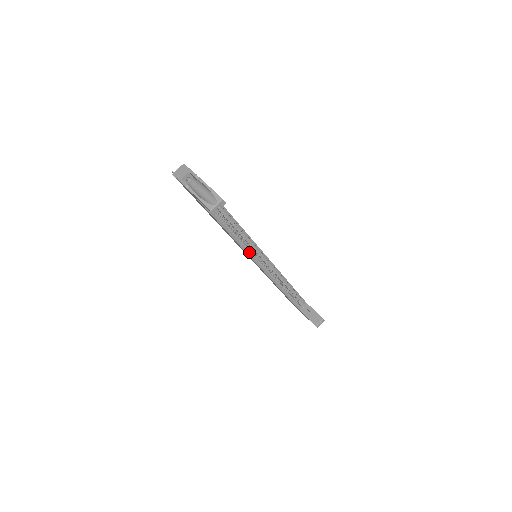
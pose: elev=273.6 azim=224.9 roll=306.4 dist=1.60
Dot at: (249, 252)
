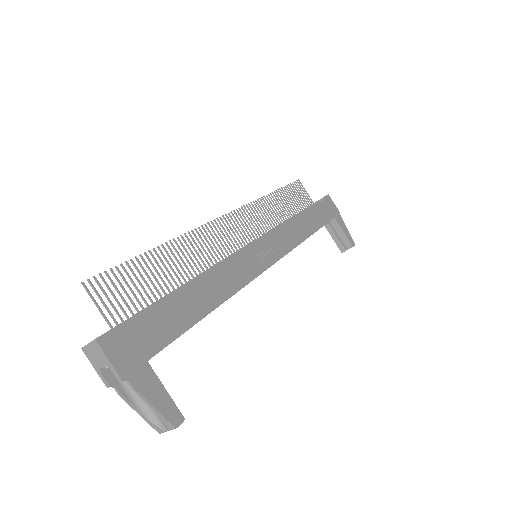
Dot at: occluded
